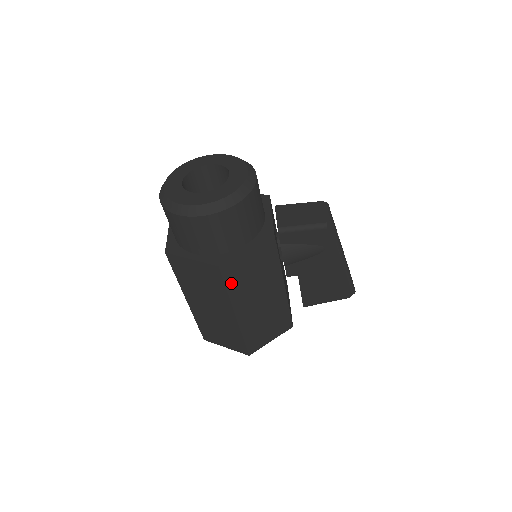
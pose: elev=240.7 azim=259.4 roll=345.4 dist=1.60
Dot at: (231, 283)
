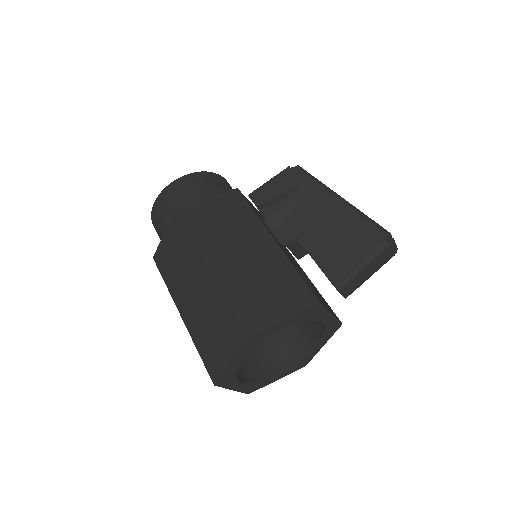
Dot at: (194, 227)
